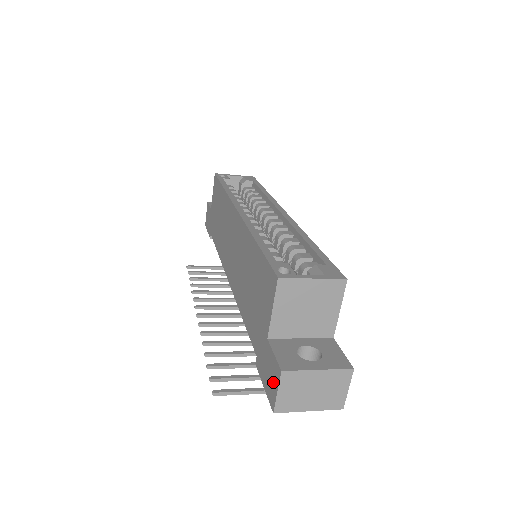
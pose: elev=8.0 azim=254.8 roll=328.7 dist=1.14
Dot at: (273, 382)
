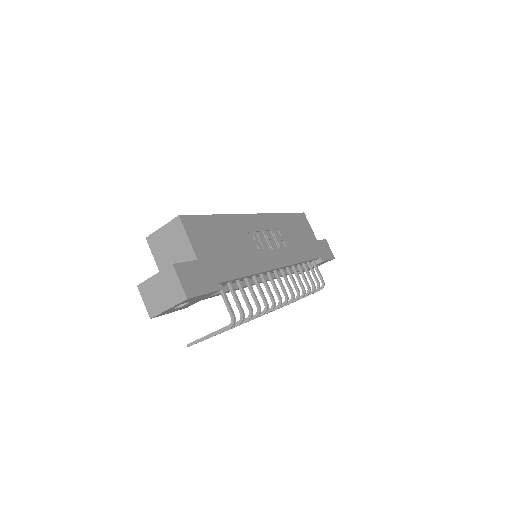
Dot at: occluded
